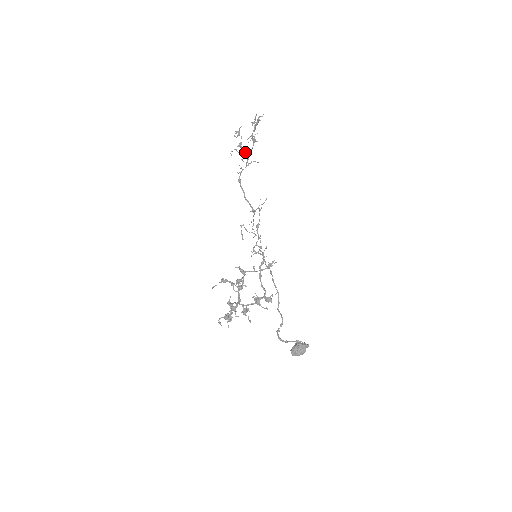
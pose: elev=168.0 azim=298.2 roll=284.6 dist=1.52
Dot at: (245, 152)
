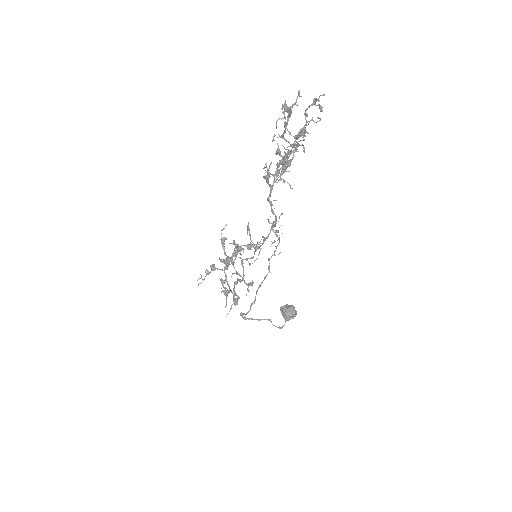
Dot at: (293, 144)
